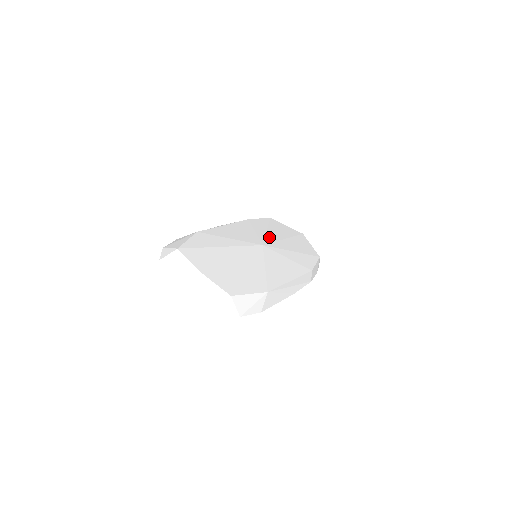
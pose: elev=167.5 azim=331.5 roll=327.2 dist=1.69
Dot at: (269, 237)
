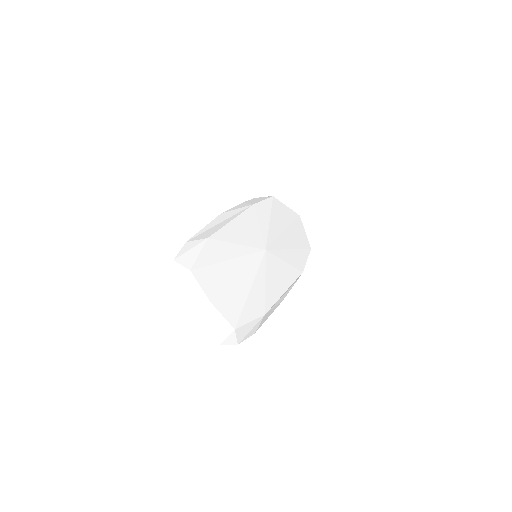
Dot at: (271, 233)
